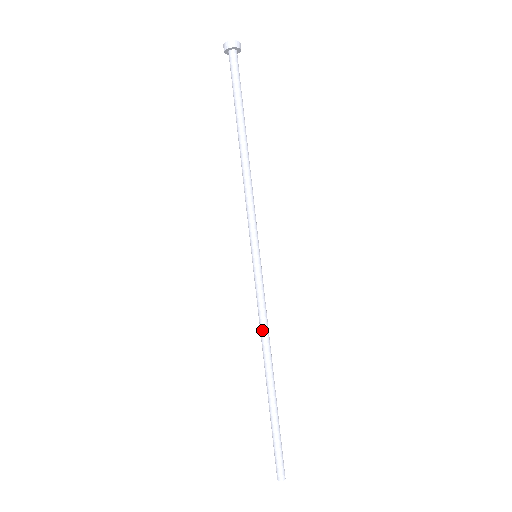
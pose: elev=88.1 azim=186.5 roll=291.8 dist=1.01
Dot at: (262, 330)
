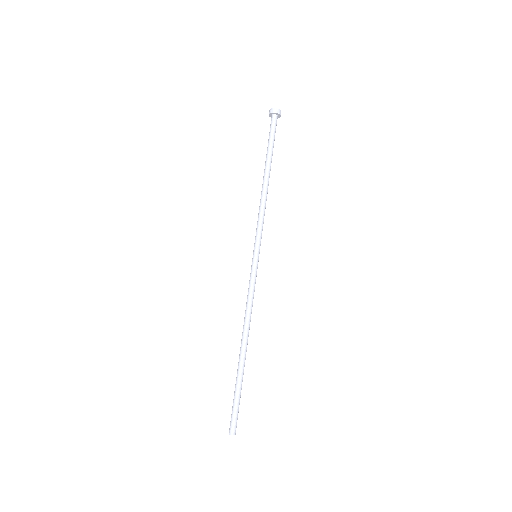
Dot at: (248, 311)
